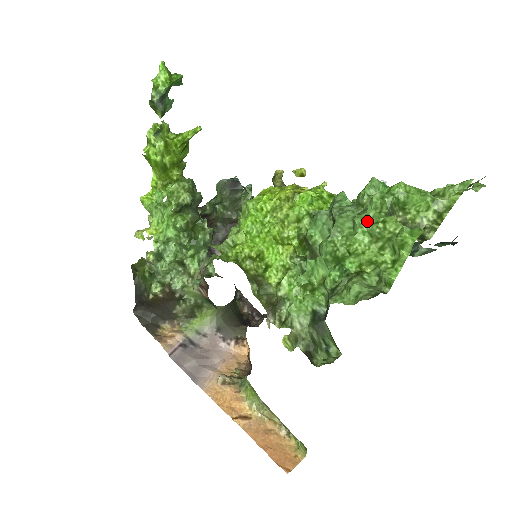
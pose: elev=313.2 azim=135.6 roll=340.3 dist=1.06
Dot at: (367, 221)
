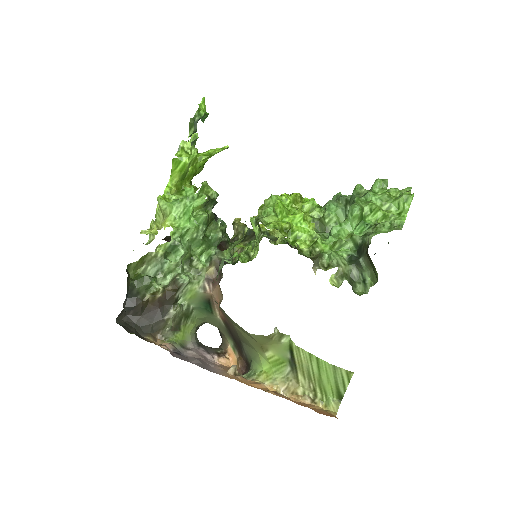
Dot at: (376, 193)
